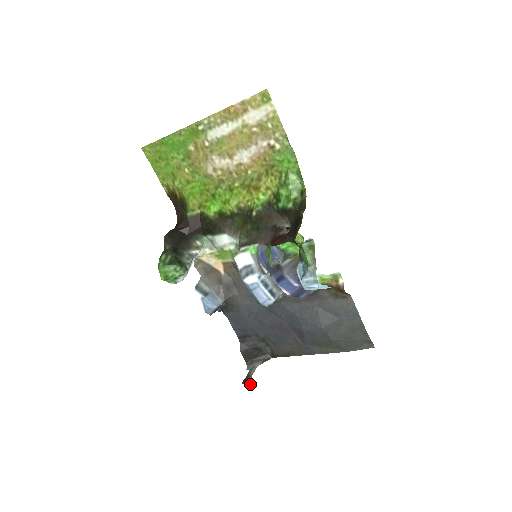
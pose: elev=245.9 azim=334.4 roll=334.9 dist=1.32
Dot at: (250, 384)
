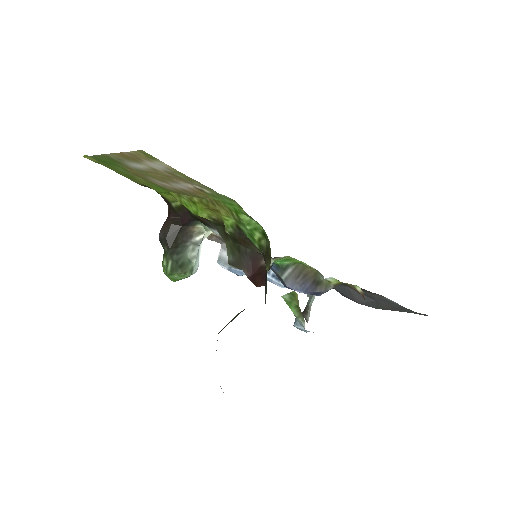
Dot at: (308, 319)
